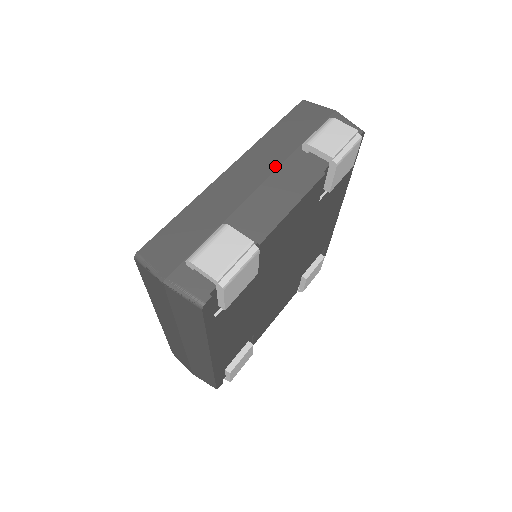
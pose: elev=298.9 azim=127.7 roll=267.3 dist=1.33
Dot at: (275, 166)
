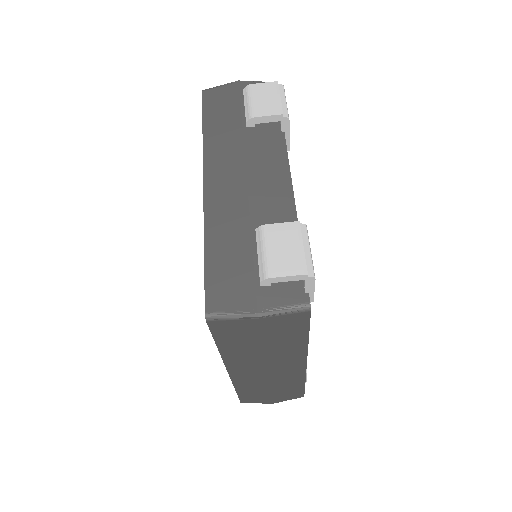
Dot at: (241, 155)
